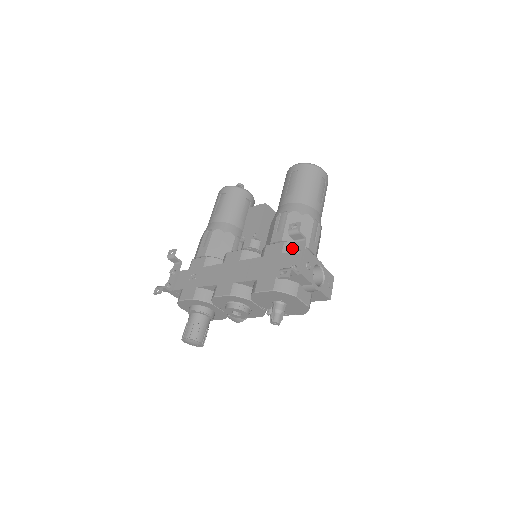
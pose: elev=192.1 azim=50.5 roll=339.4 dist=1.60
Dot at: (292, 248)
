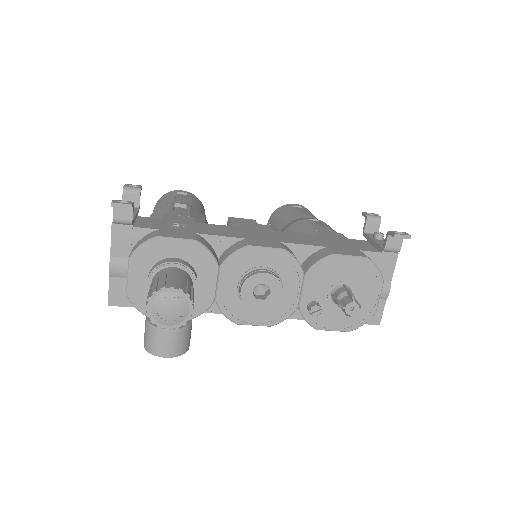
Dot at: occluded
